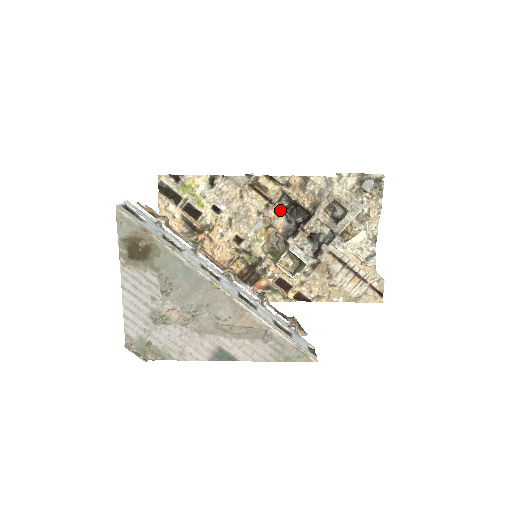
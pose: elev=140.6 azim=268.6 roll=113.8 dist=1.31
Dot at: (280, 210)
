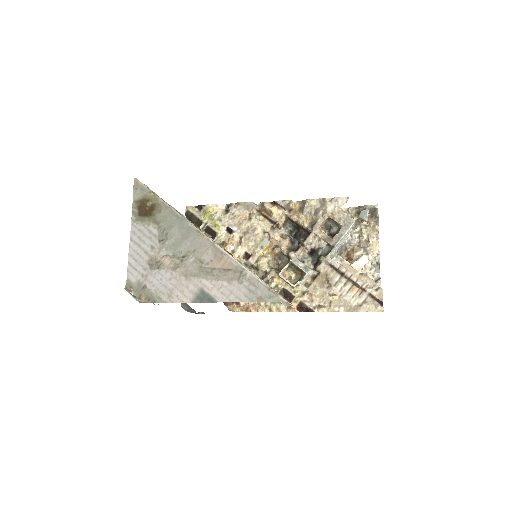
Dot at: (285, 234)
